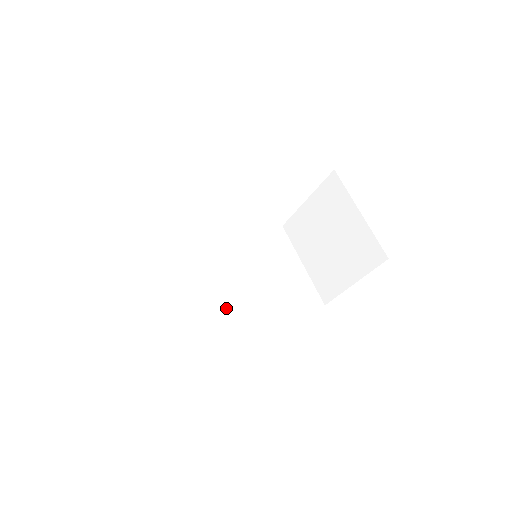
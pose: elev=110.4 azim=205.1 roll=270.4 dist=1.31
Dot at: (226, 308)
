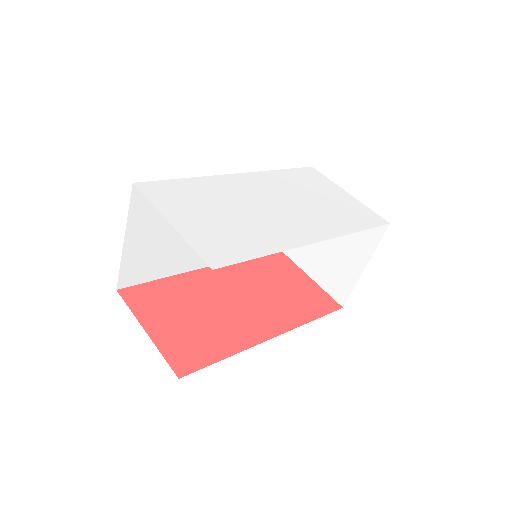
Dot at: occluded
